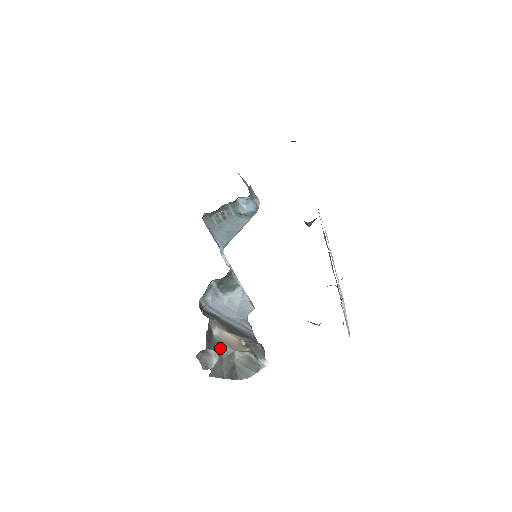
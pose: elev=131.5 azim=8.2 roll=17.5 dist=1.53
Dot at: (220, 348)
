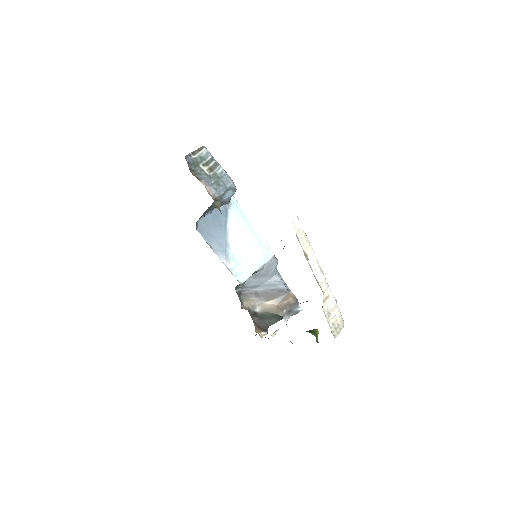
Dot at: (266, 315)
